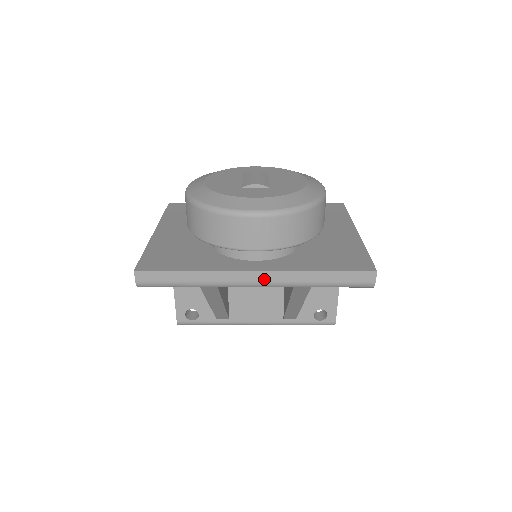
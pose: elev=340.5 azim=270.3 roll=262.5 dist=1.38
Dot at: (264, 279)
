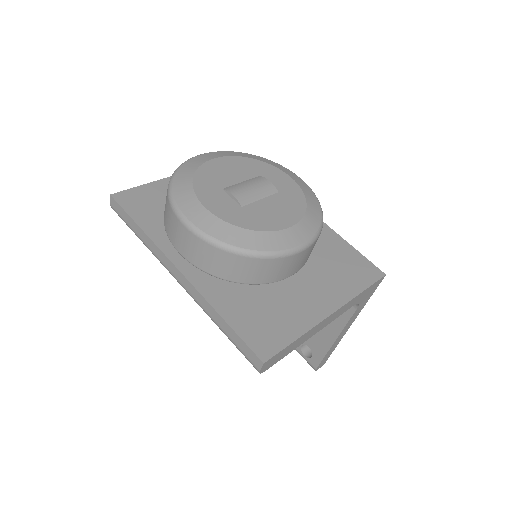
Dot at: (182, 282)
